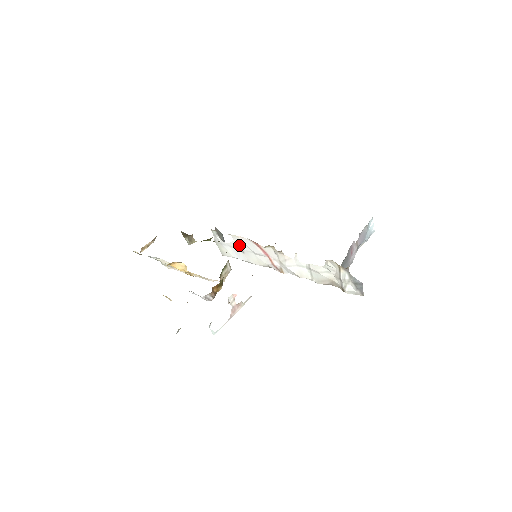
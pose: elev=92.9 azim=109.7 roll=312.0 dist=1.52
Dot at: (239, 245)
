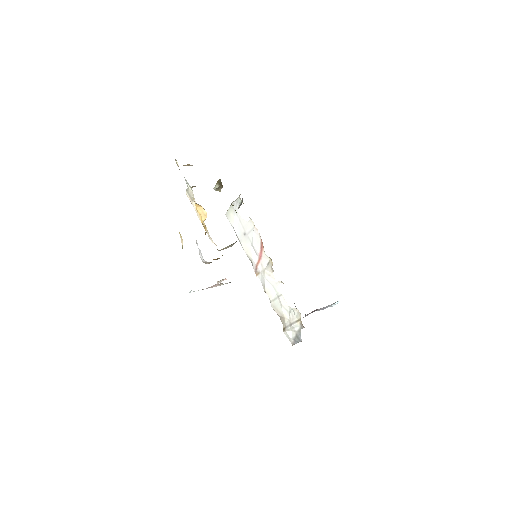
Dot at: (248, 229)
